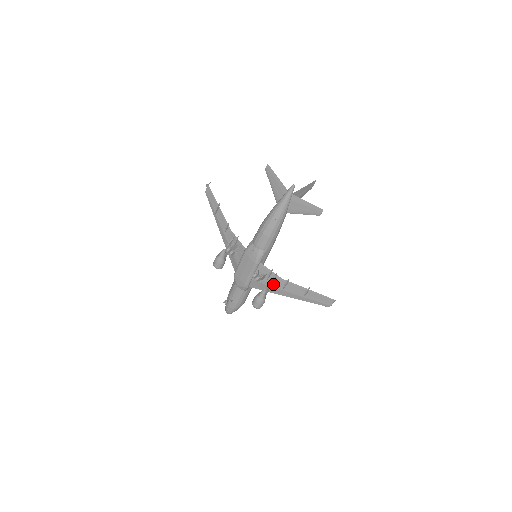
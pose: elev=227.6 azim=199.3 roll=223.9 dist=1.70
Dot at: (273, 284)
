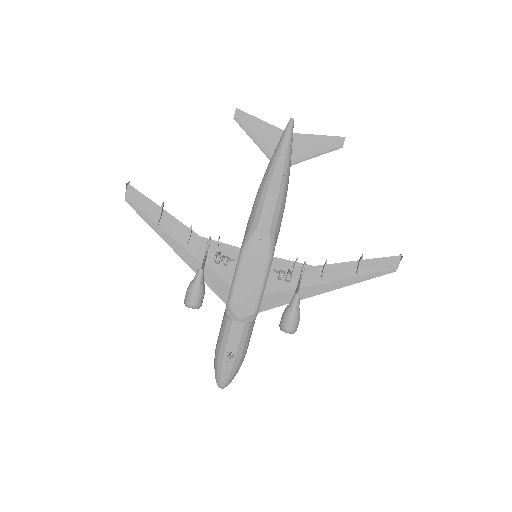
Dot at: (302, 282)
